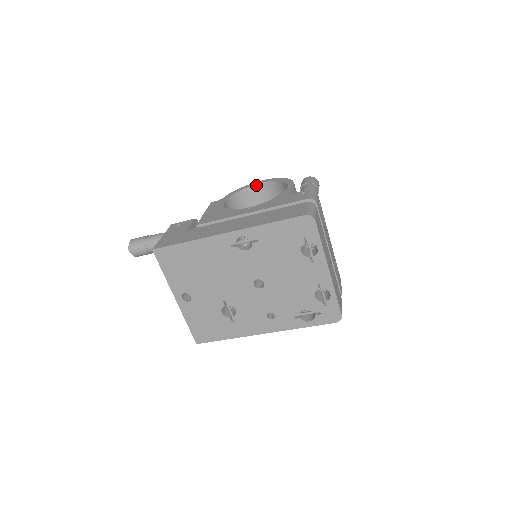
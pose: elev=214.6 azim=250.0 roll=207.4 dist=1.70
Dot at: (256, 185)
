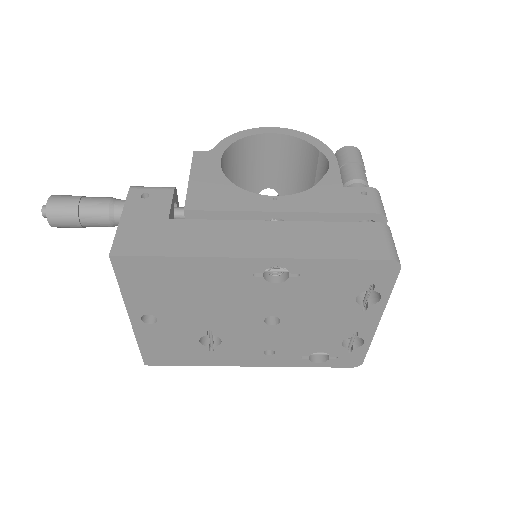
Dot at: (265, 134)
